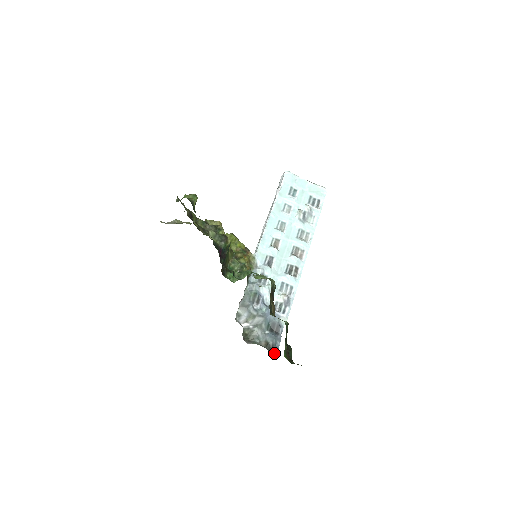
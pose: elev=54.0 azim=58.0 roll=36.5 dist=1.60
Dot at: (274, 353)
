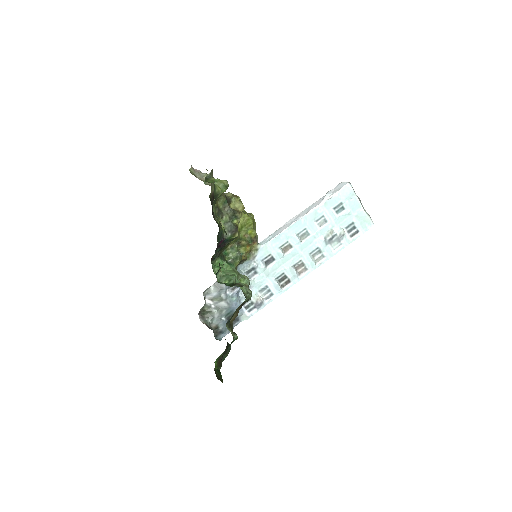
Dot at: (217, 338)
